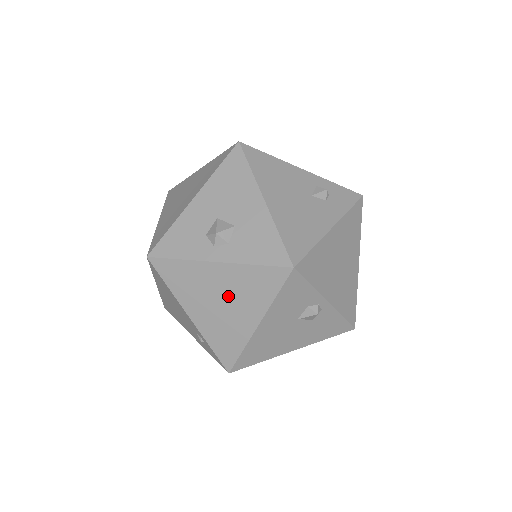
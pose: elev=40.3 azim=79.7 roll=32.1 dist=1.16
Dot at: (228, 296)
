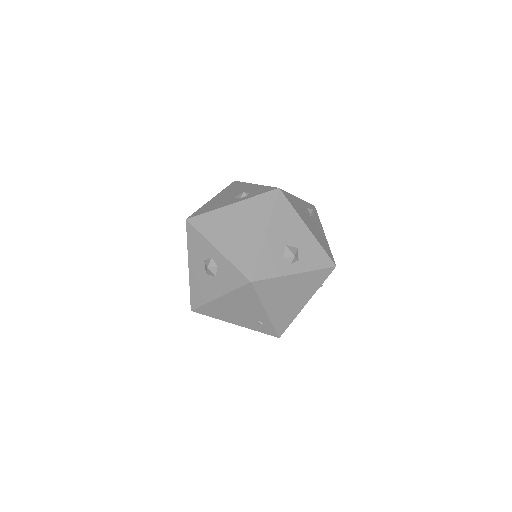
Dot at: (296, 292)
